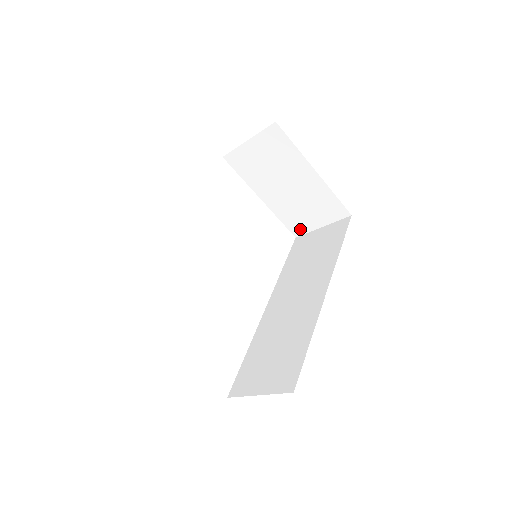
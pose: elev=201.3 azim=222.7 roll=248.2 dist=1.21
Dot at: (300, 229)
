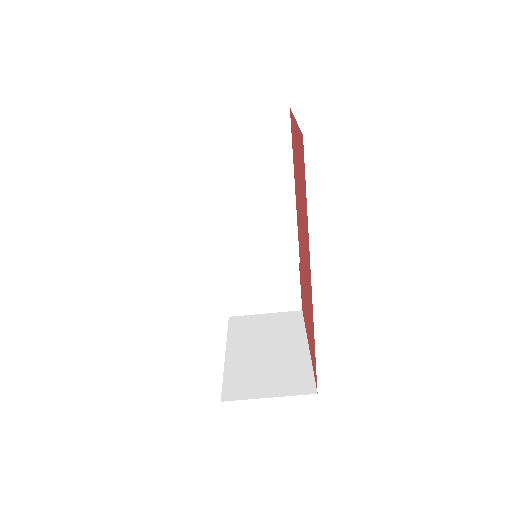
Dot at: (238, 393)
